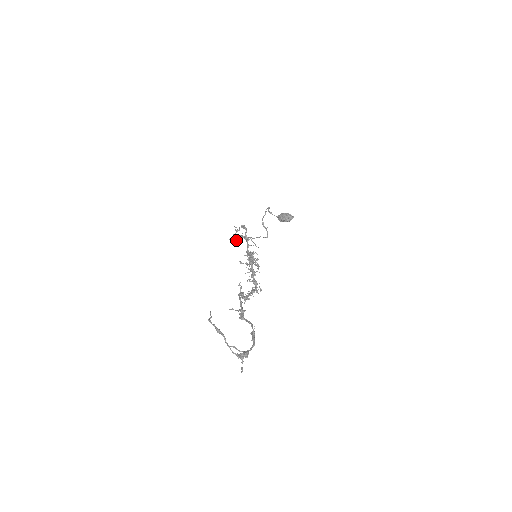
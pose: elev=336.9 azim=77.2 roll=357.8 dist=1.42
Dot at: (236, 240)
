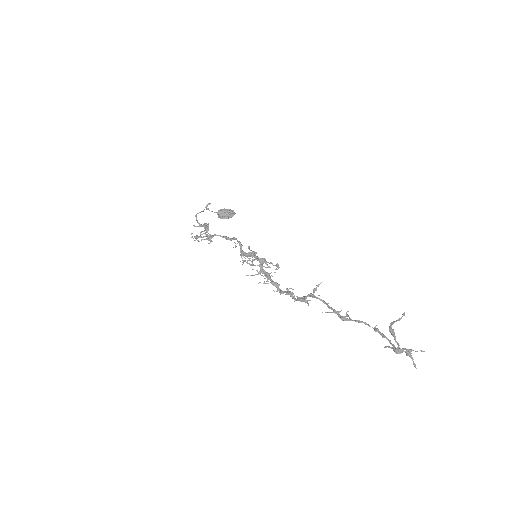
Dot at: (209, 240)
